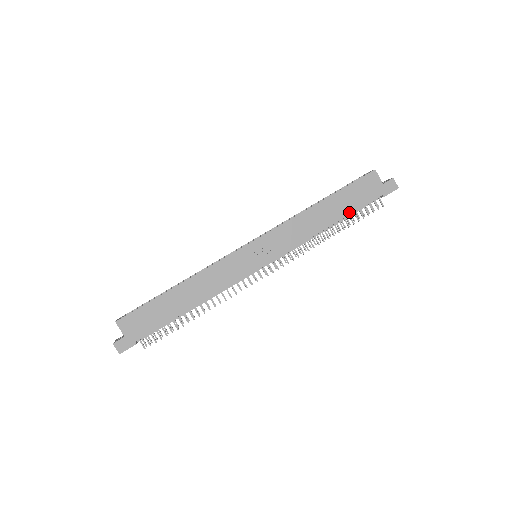
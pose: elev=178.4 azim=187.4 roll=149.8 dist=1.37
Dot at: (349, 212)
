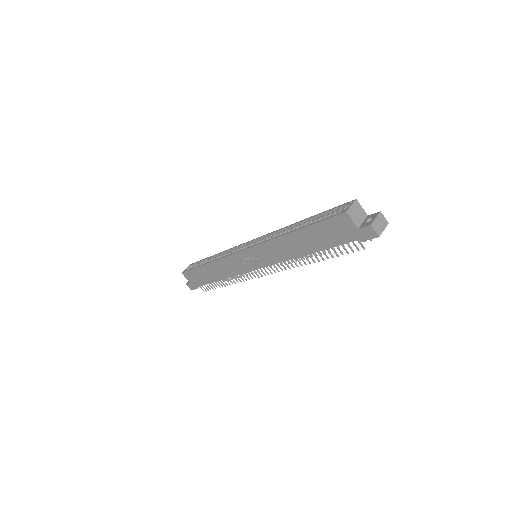
Dot at: (323, 247)
